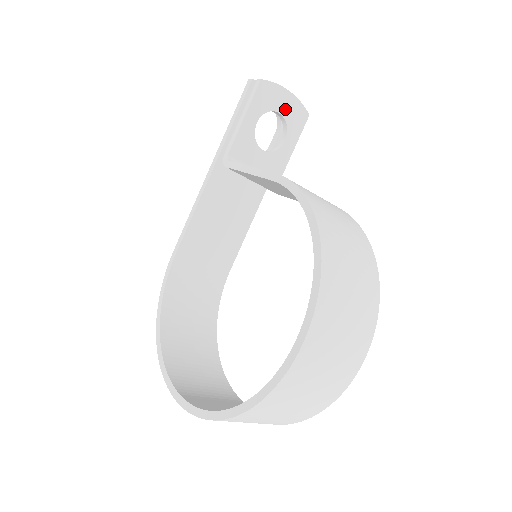
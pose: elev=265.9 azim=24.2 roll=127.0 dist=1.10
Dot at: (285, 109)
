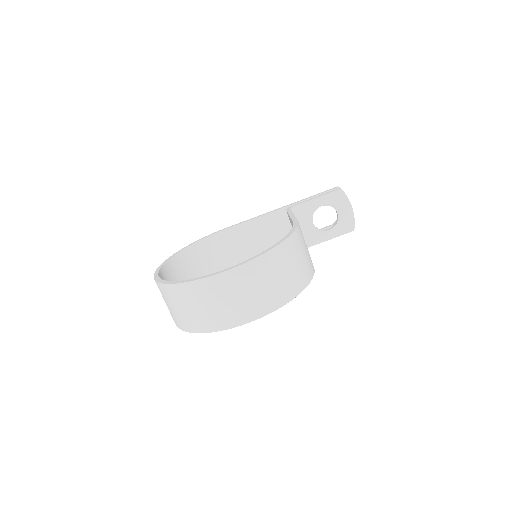
Dot at: (343, 215)
